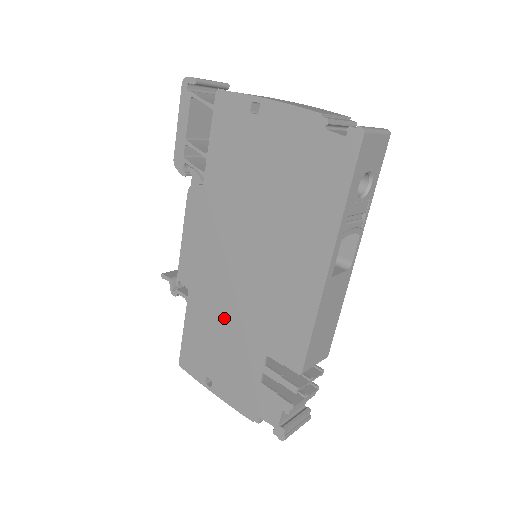
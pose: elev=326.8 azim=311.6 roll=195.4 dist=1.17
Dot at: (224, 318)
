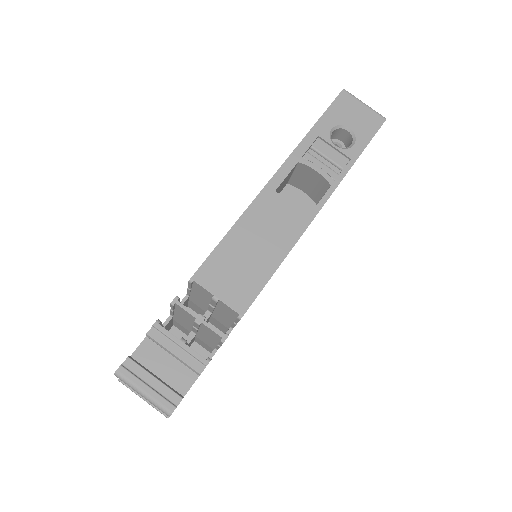
Dot at: occluded
